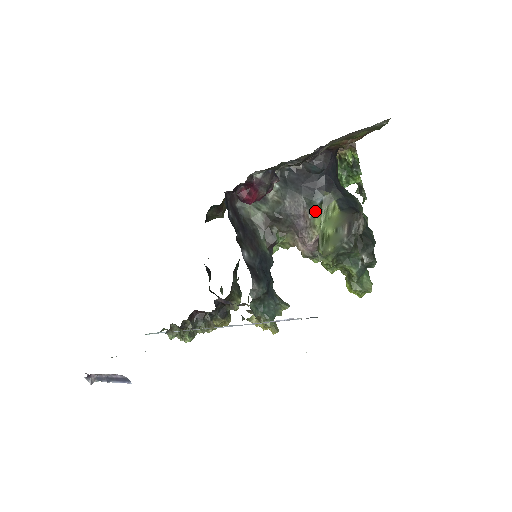
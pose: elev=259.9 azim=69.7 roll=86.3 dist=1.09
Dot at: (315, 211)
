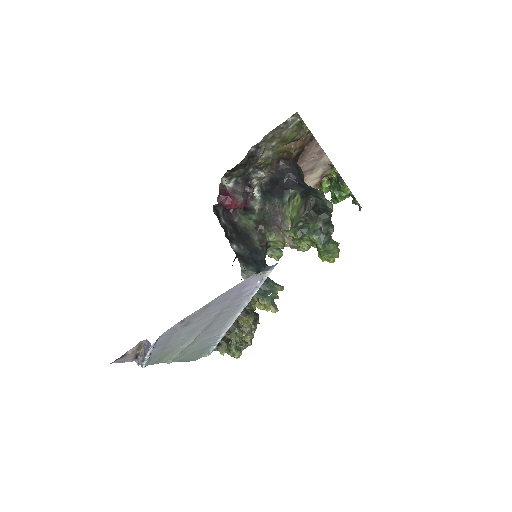
Dot at: (286, 206)
